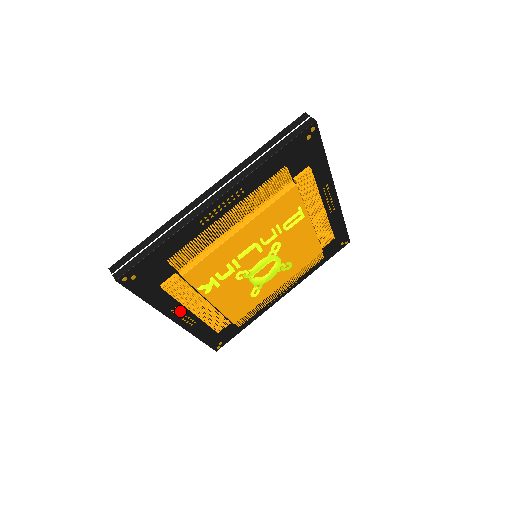
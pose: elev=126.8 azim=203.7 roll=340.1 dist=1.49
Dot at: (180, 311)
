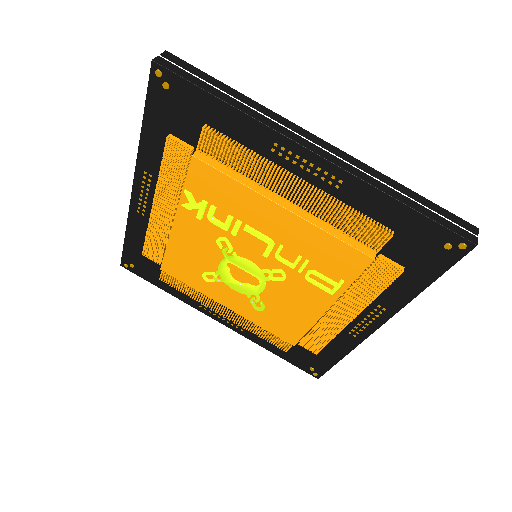
Dot at: (149, 185)
